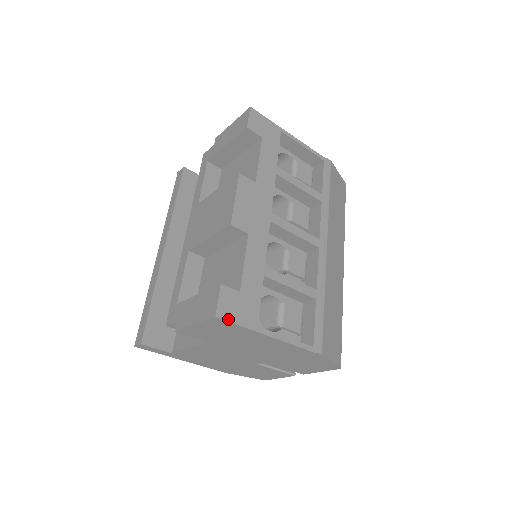
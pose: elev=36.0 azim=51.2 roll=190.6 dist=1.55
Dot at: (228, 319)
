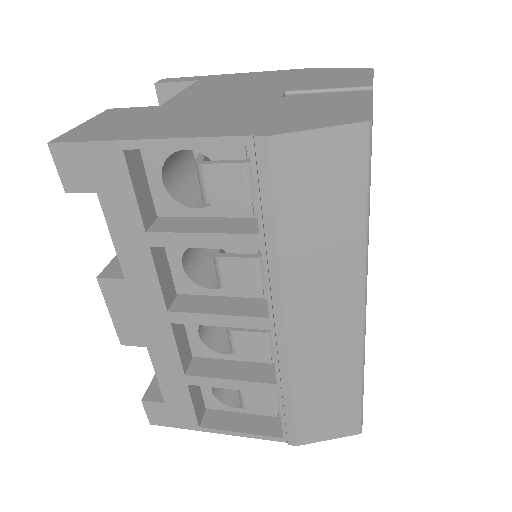
Dot at: (163, 425)
